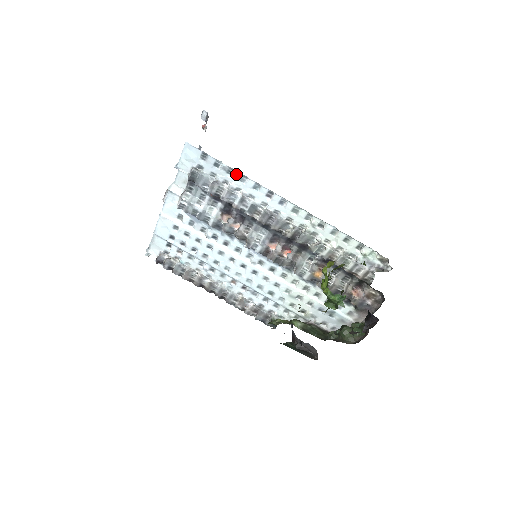
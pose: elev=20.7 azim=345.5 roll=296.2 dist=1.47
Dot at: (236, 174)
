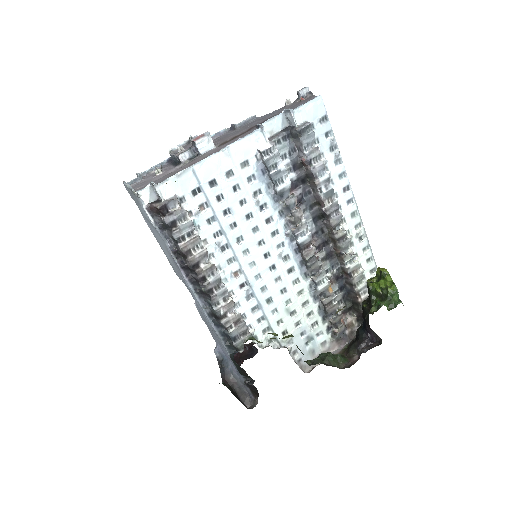
Dot at: (339, 153)
